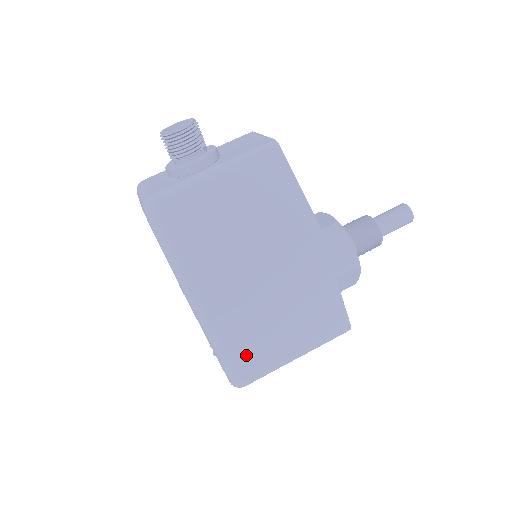
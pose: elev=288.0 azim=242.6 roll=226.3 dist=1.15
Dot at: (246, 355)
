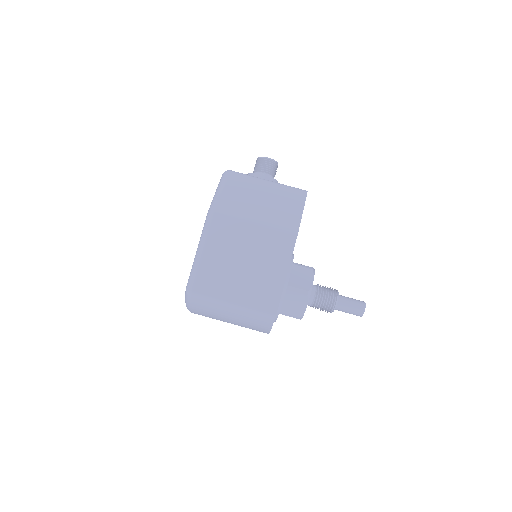
Dot at: (208, 274)
